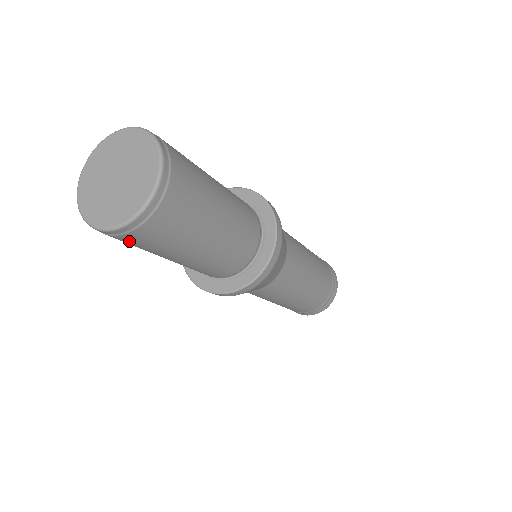
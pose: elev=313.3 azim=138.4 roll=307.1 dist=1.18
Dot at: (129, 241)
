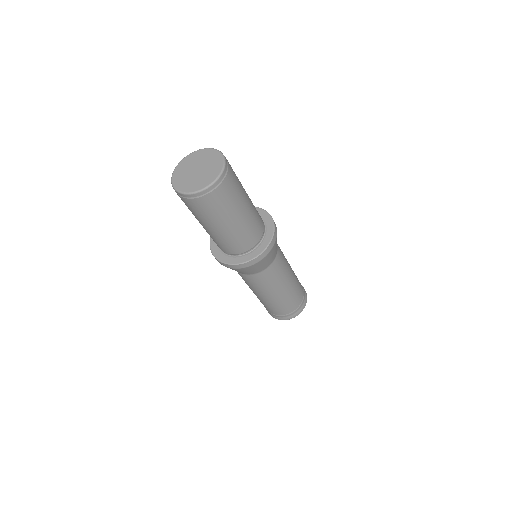
Dot at: occluded
